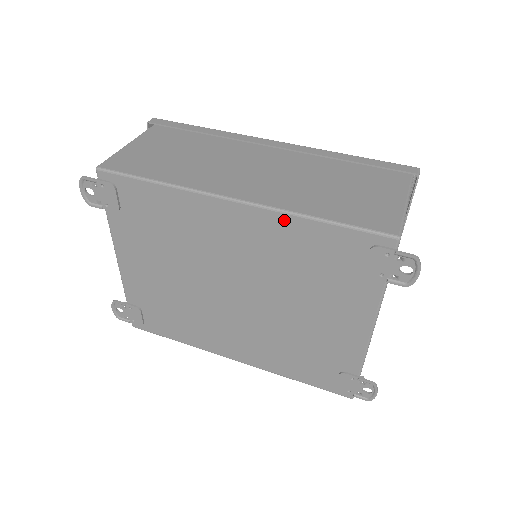
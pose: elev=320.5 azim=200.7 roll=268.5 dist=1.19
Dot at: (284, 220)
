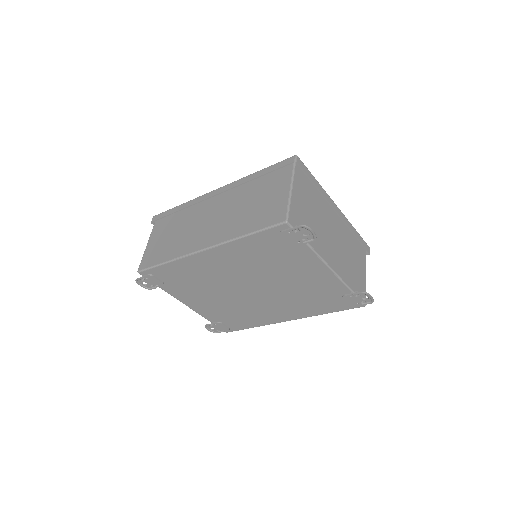
Dot at: (232, 245)
